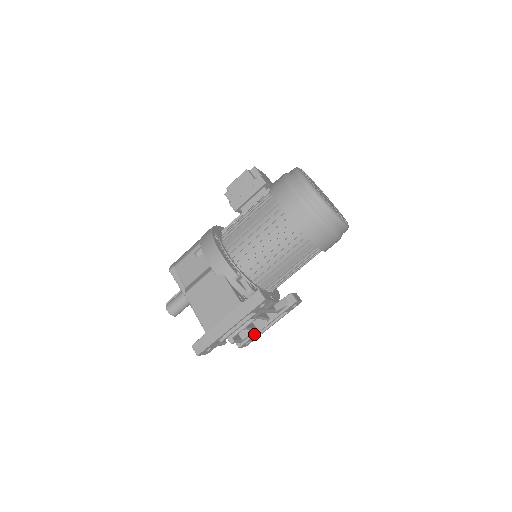
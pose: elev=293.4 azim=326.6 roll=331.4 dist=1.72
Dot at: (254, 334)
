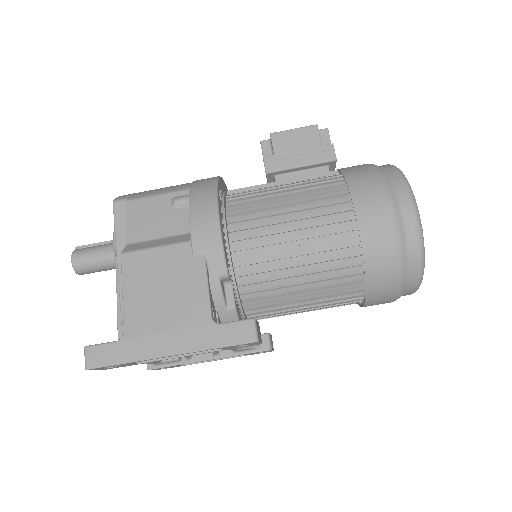
Dot at: (182, 362)
